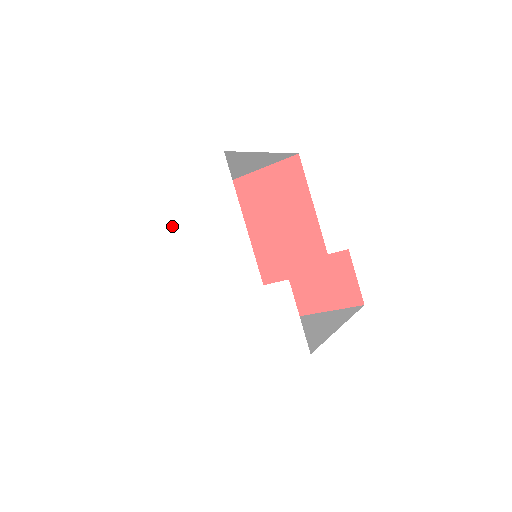
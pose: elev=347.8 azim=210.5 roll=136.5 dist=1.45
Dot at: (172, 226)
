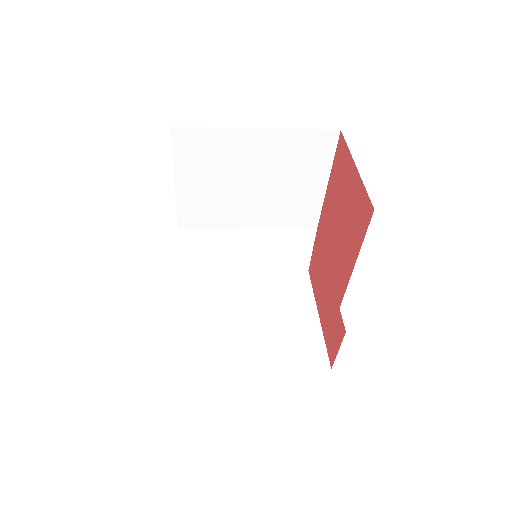
Dot at: occluded
